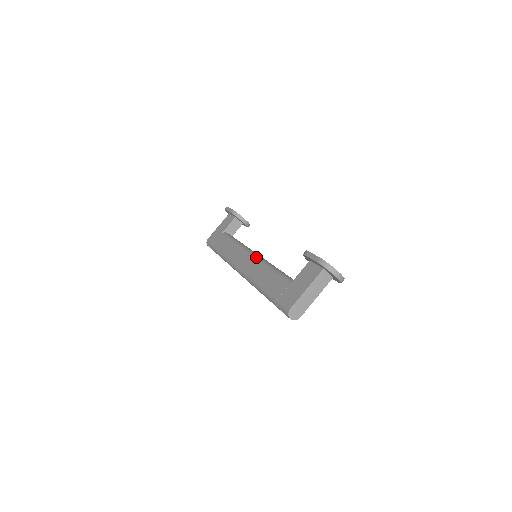
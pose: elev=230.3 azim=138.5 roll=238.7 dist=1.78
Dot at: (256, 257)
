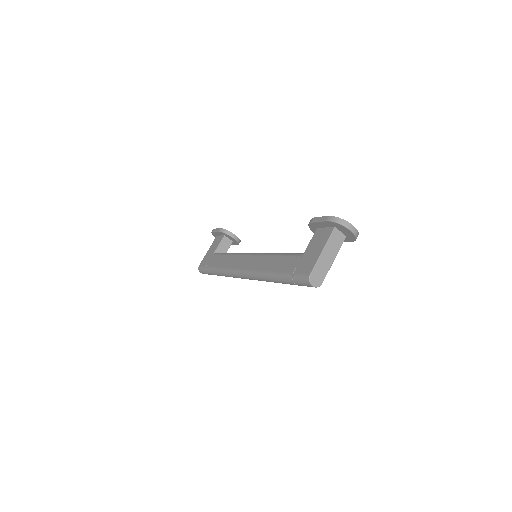
Dot at: (257, 254)
